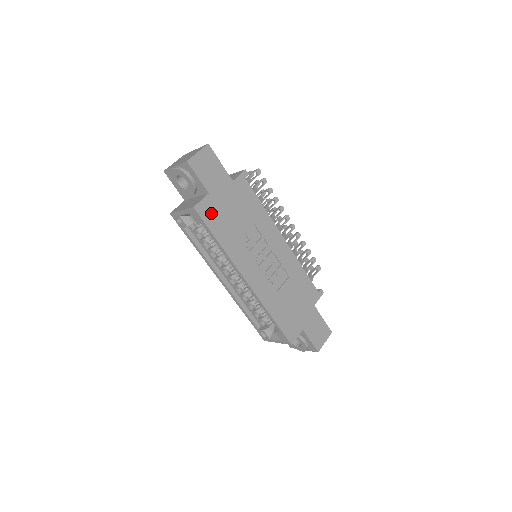
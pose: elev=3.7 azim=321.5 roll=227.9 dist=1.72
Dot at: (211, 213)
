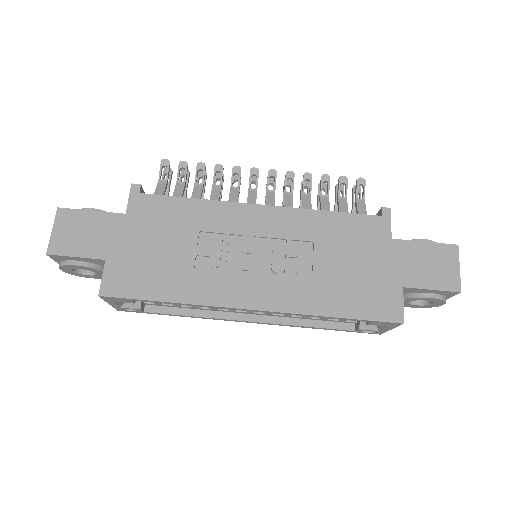
Dot at: (128, 279)
